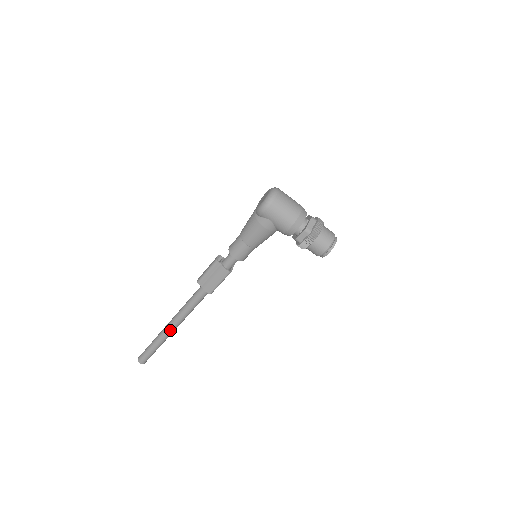
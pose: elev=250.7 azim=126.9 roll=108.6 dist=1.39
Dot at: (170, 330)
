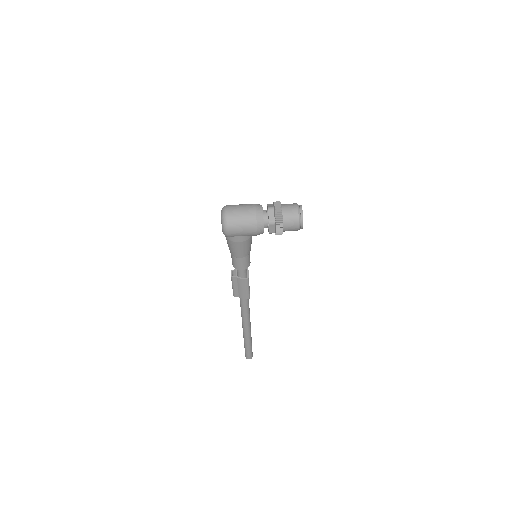
Dot at: (247, 332)
